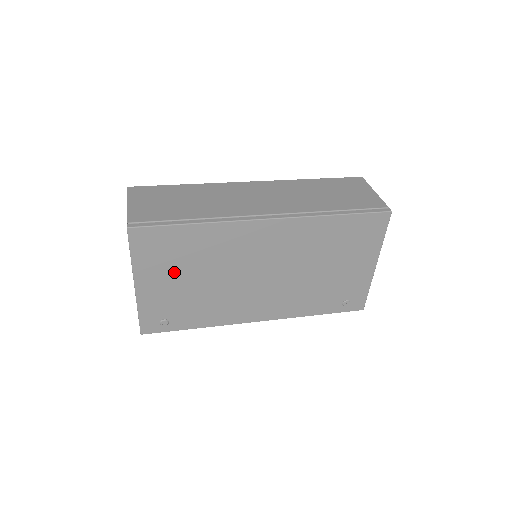
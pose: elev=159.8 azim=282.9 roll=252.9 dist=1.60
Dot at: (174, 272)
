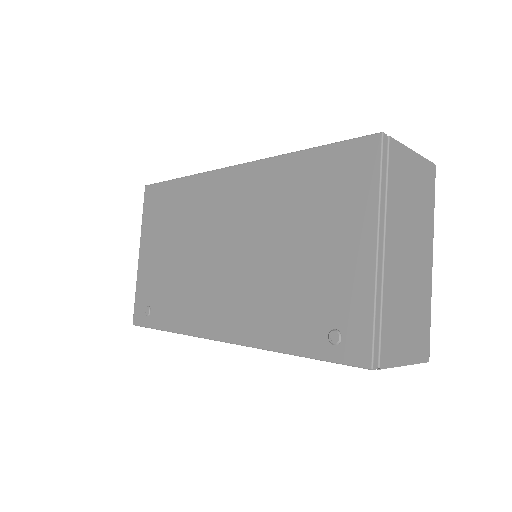
Dot at: (163, 239)
